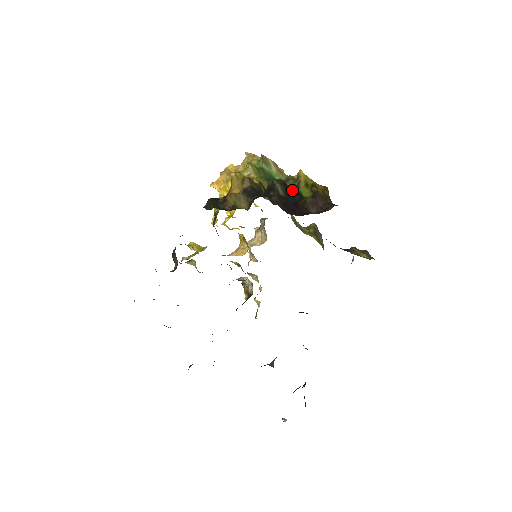
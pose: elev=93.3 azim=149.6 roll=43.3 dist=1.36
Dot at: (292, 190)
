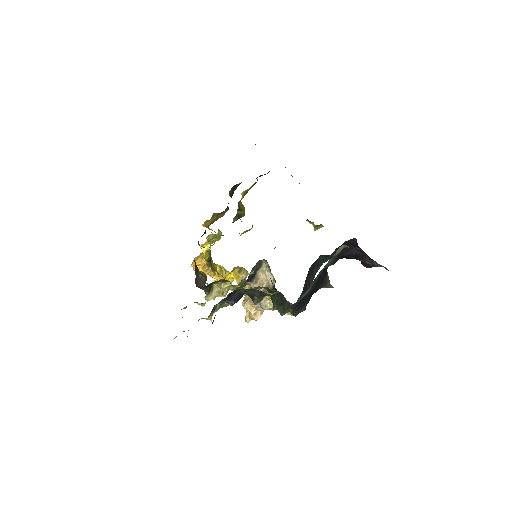
Dot at: occluded
